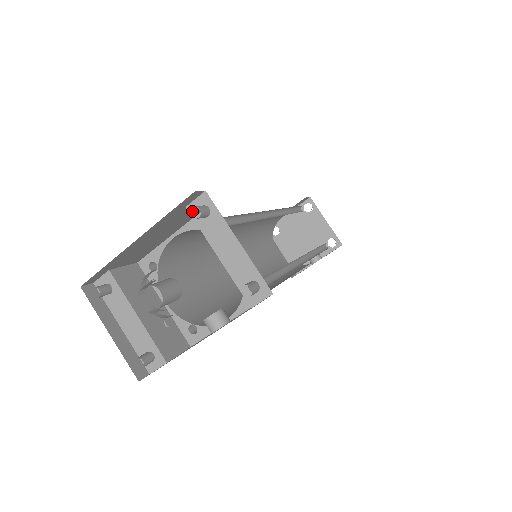
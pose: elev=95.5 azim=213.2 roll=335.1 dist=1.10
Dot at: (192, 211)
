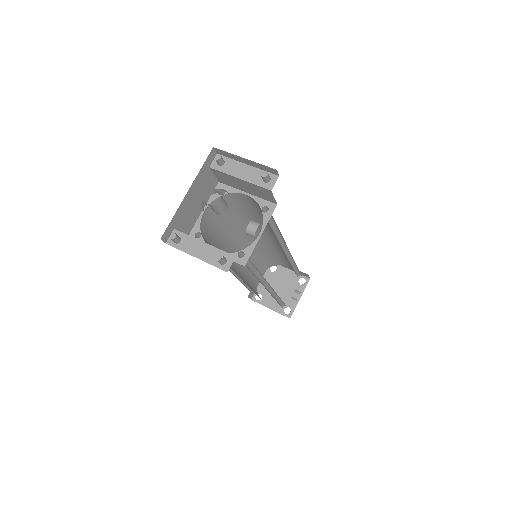
Dot at: (214, 167)
